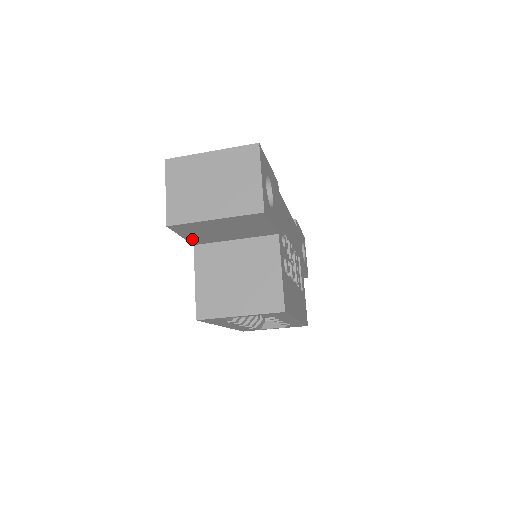
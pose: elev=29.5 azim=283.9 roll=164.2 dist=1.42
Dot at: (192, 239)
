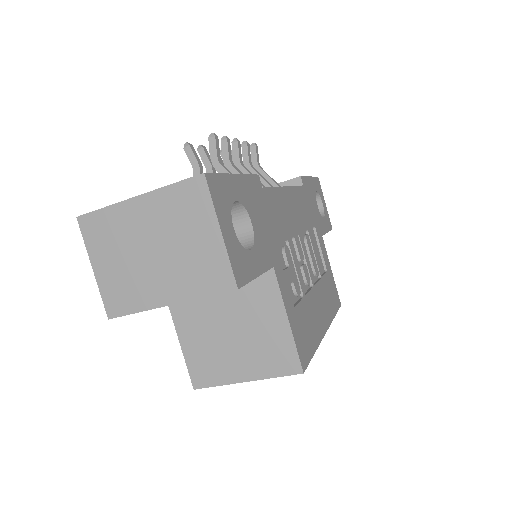
Dot at: occluded
